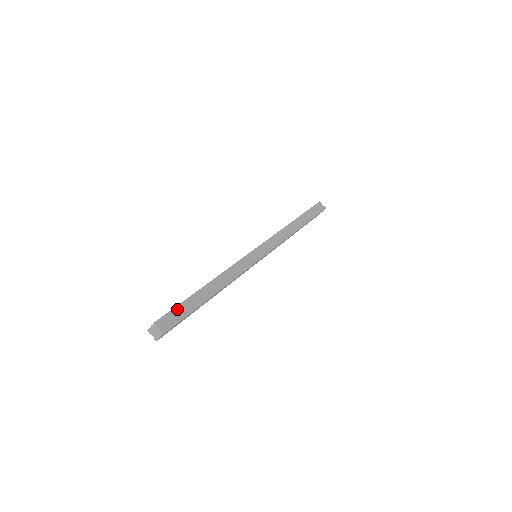
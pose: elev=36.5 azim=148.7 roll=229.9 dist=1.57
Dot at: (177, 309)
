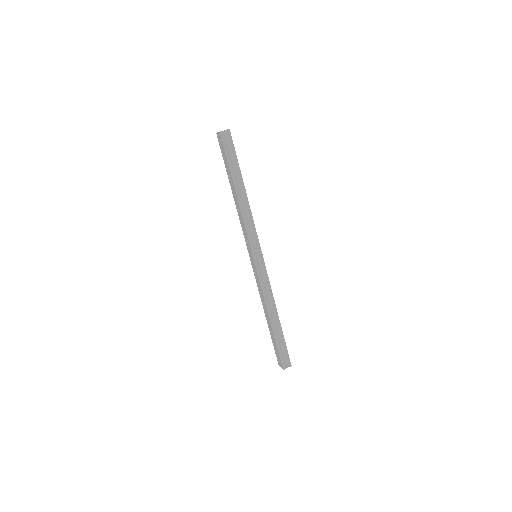
Dot at: (280, 352)
